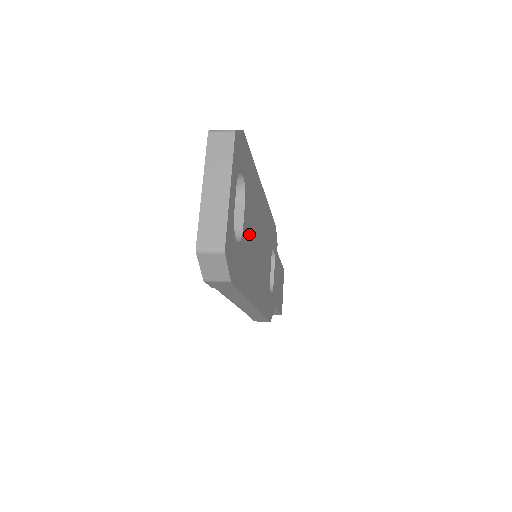
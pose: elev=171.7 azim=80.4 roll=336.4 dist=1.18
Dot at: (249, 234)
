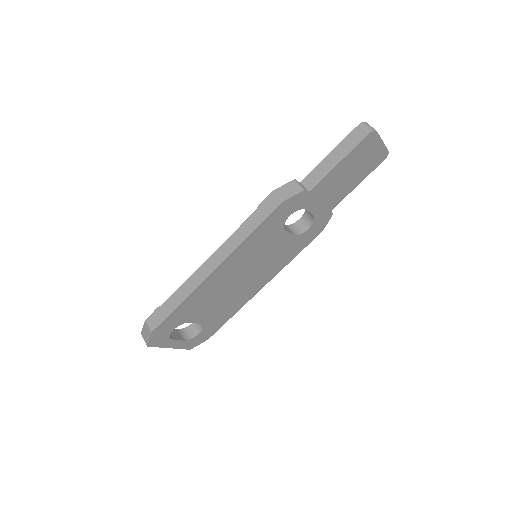
Dot at: (213, 310)
